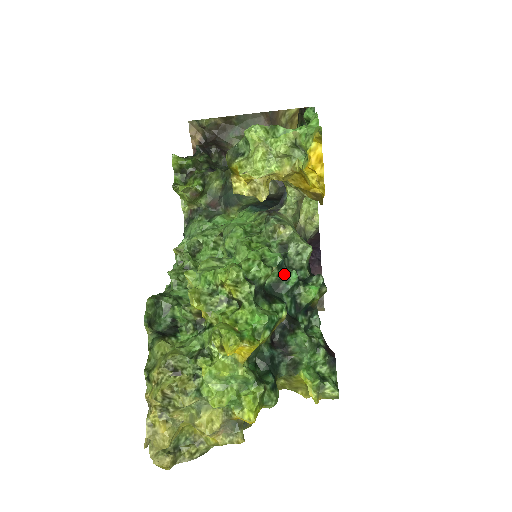
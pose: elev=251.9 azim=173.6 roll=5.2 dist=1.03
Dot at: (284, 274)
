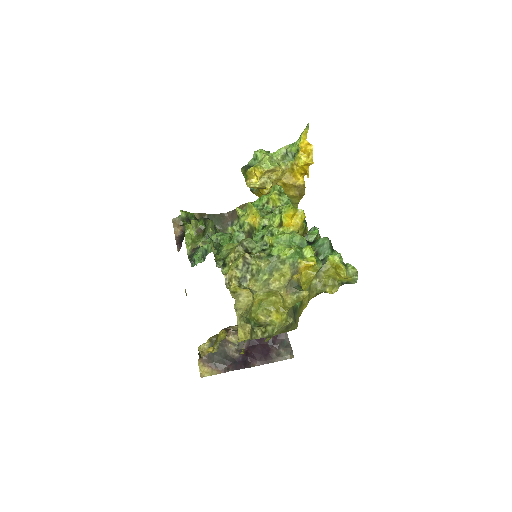
Dot at: occluded
